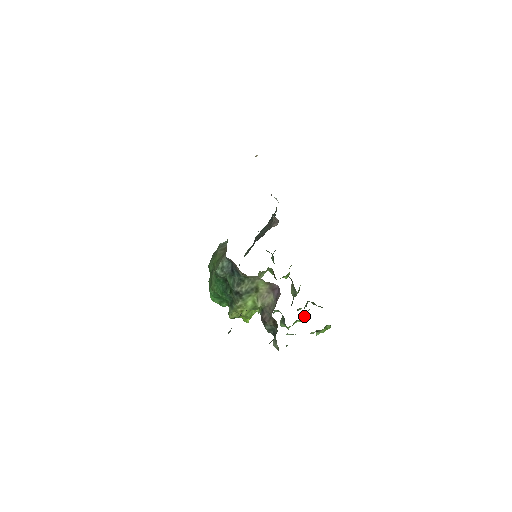
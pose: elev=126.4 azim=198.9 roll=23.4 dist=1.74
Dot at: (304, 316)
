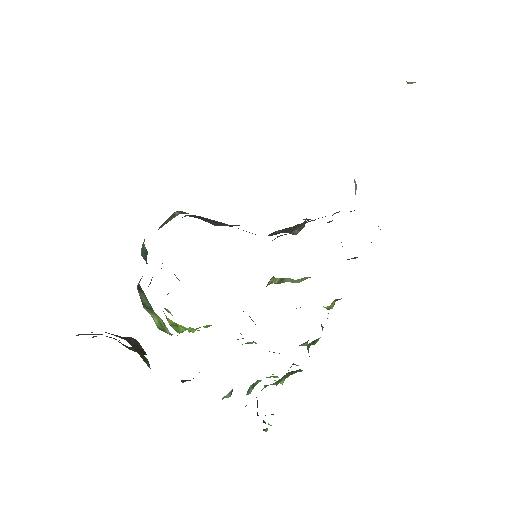
Dot at: (274, 384)
